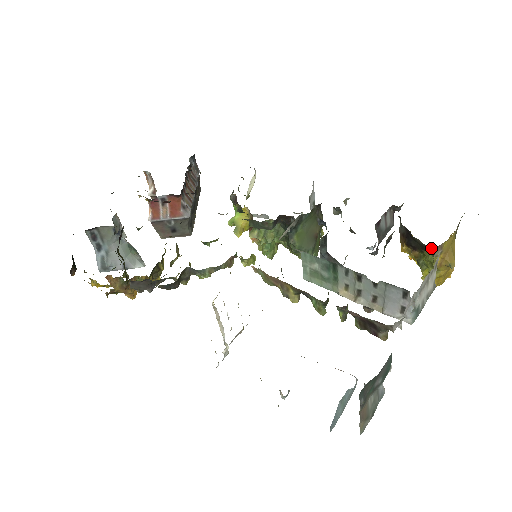
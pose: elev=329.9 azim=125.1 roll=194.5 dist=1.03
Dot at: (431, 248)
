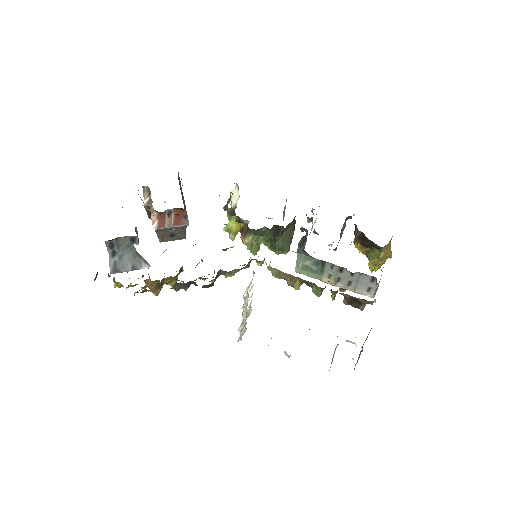
Dot at: (380, 247)
